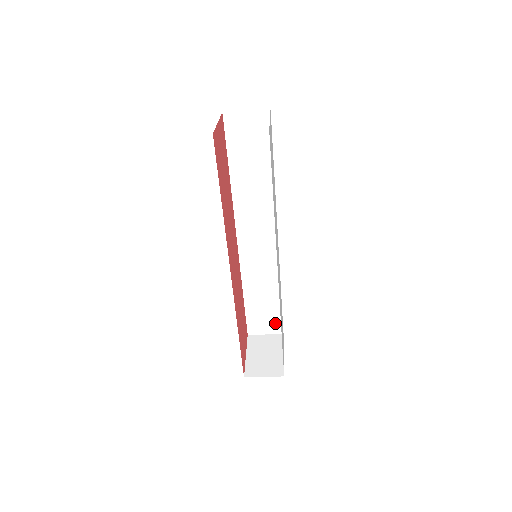
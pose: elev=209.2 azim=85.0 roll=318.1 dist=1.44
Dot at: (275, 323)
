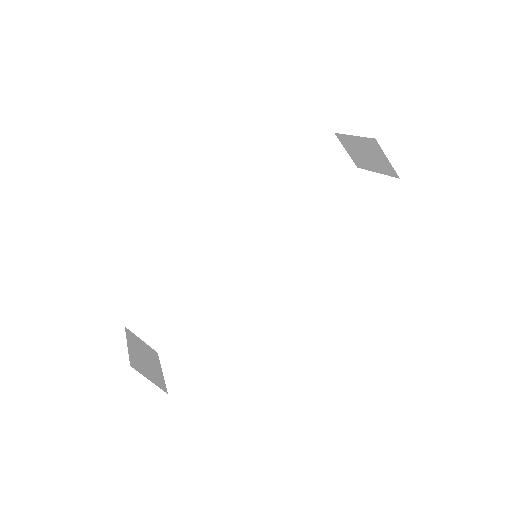
Dot at: (164, 335)
